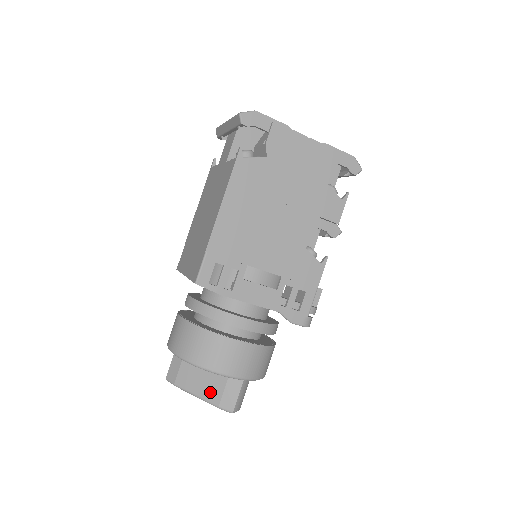
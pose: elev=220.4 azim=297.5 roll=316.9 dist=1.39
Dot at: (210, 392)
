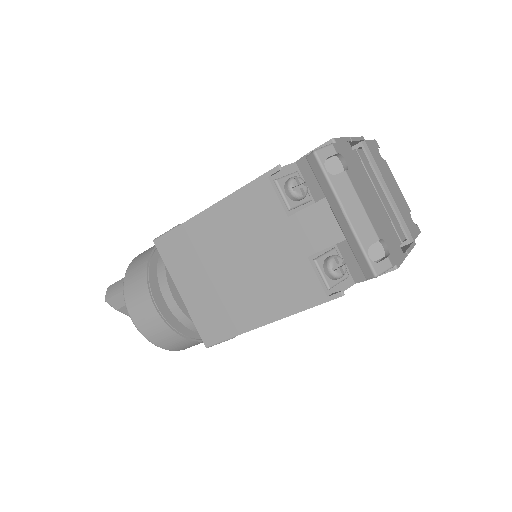
Dot at: occluded
